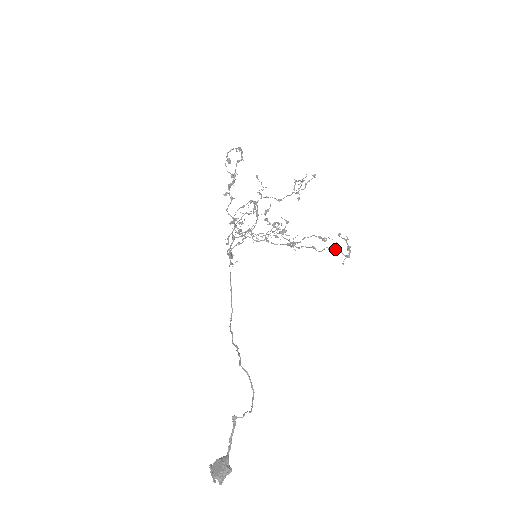
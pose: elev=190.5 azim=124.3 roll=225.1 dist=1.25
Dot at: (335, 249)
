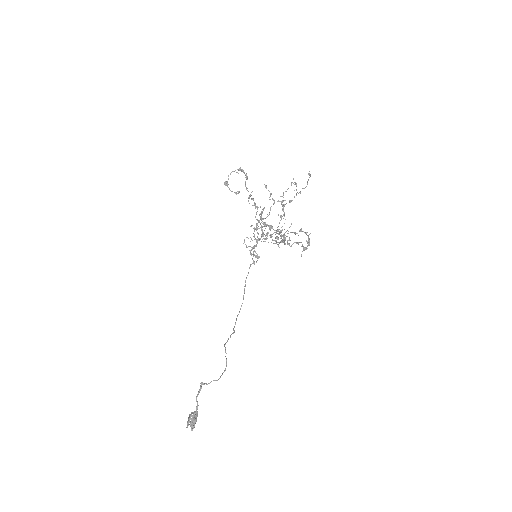
Dot at: occluded
